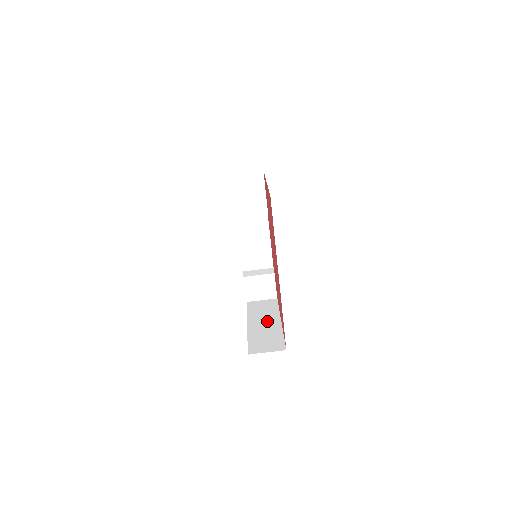
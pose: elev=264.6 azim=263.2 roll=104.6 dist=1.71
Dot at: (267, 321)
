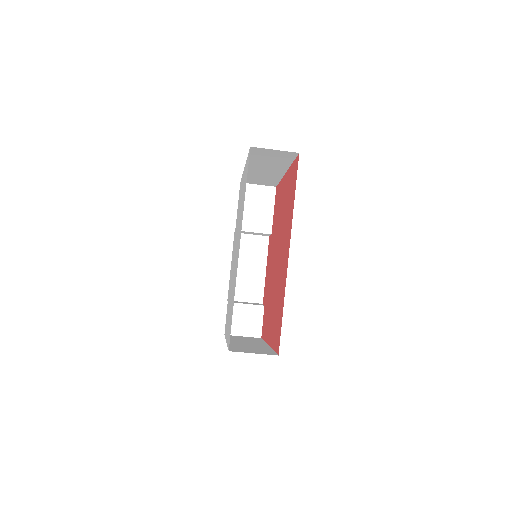
Dot at: (251, 343)
